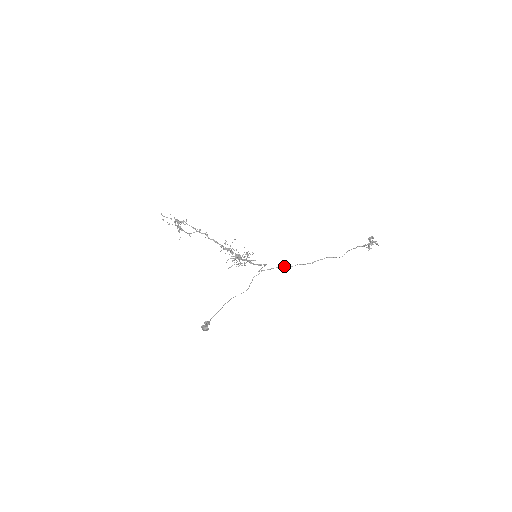
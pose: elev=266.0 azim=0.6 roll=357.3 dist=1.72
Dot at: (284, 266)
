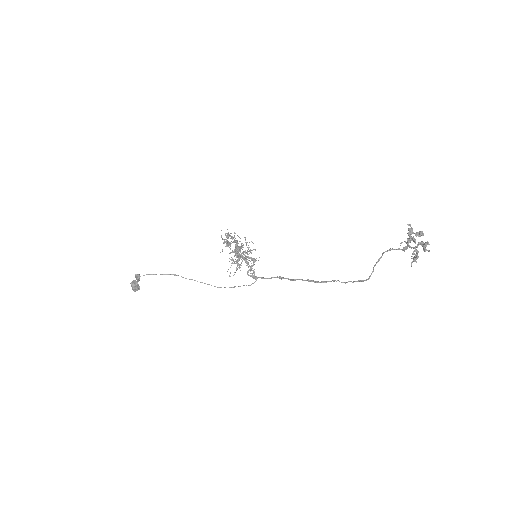
Dot at: occluded
